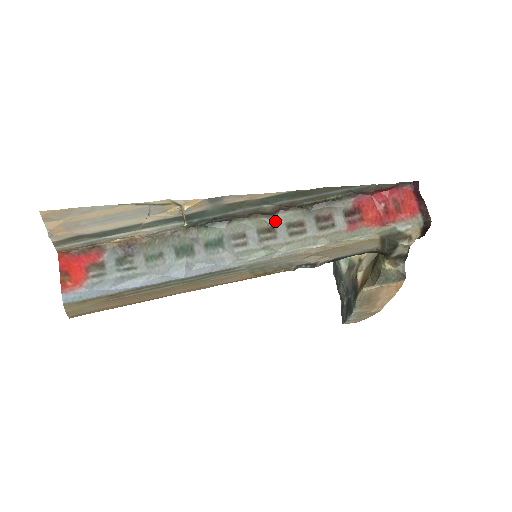
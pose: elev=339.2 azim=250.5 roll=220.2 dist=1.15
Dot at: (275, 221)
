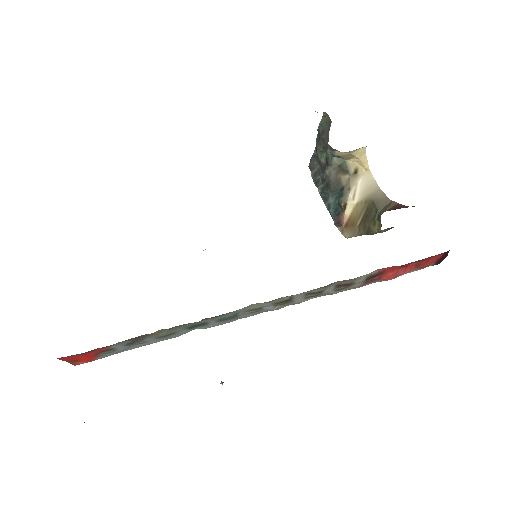
Dot at: (295, 295)
